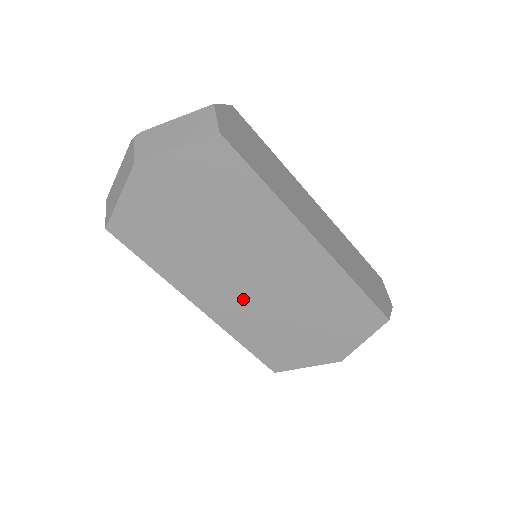
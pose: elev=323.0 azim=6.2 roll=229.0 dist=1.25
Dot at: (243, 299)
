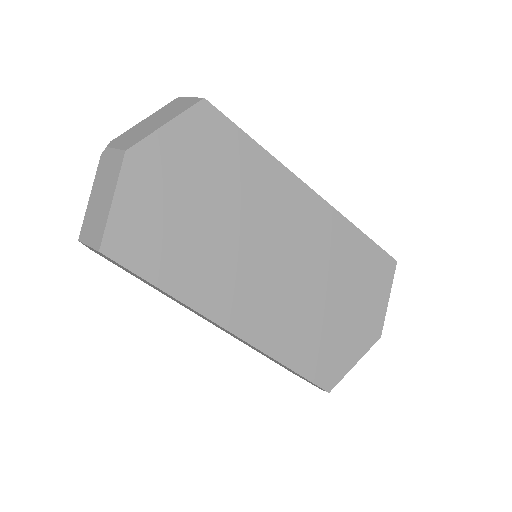
Dot at: (270, 294)
